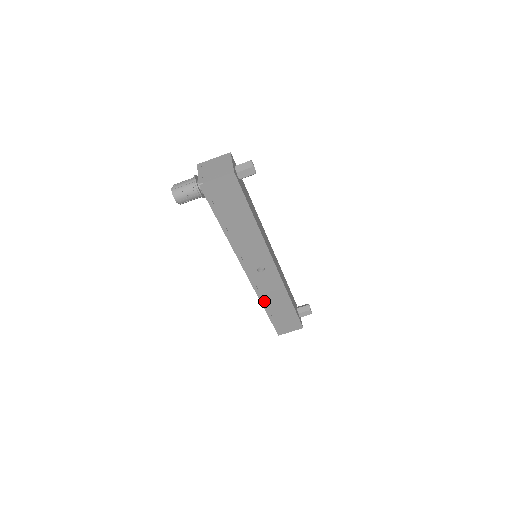
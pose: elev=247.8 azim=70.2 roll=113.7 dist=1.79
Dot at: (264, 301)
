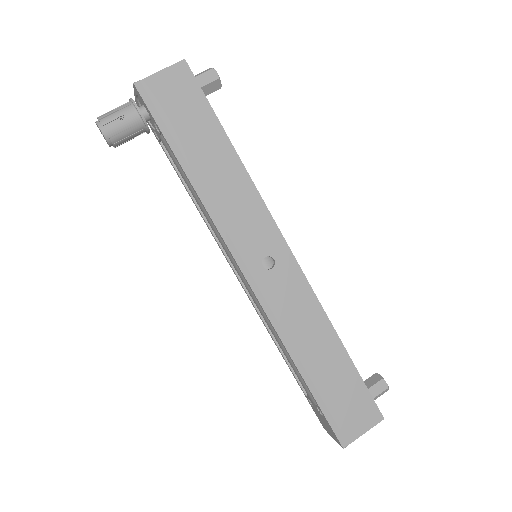
Dot at: (292, 347)
